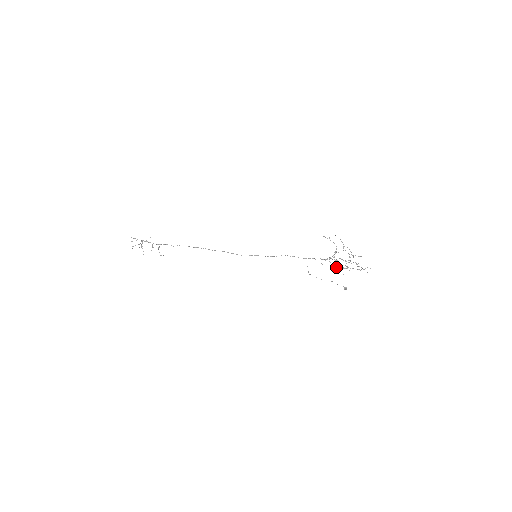
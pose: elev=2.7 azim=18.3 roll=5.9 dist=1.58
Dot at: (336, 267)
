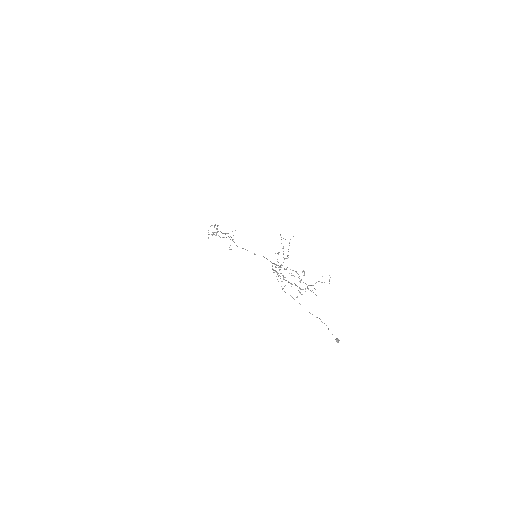
Dot at: occluded
